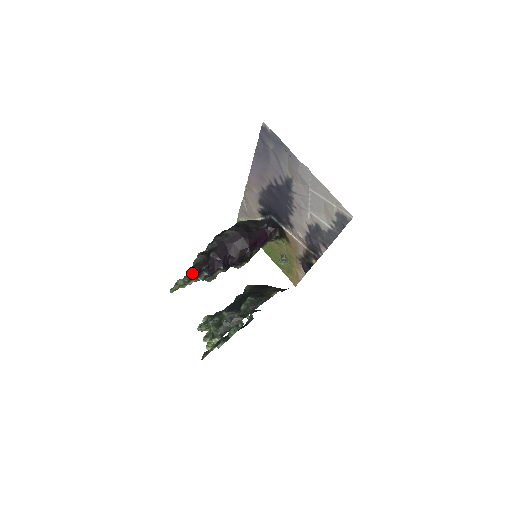
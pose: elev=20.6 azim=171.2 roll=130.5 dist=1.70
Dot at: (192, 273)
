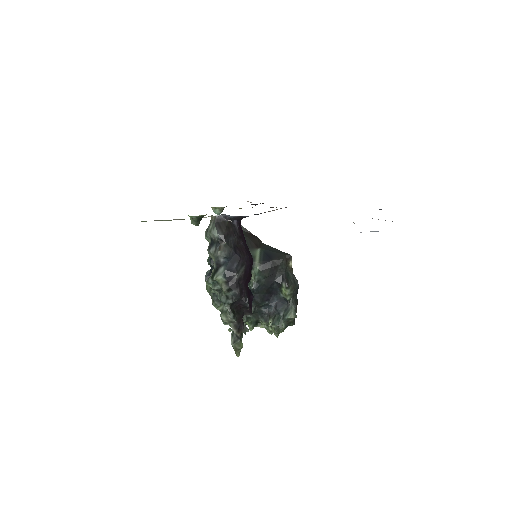
Dot at: (243, 330)
